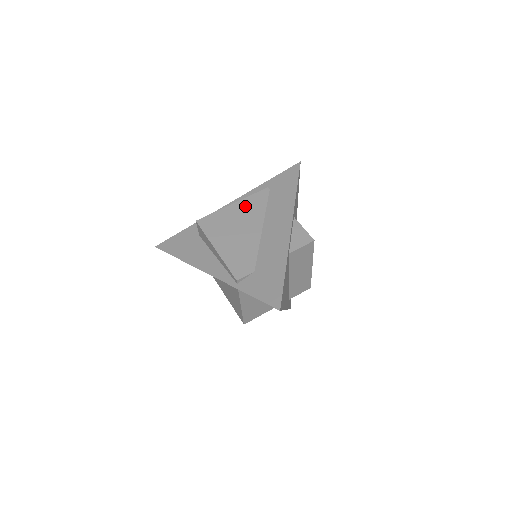
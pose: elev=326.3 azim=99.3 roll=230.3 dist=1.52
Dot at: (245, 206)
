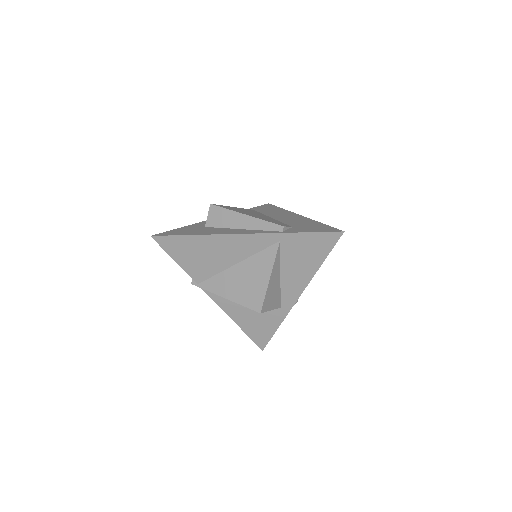
Dot at: occluded
